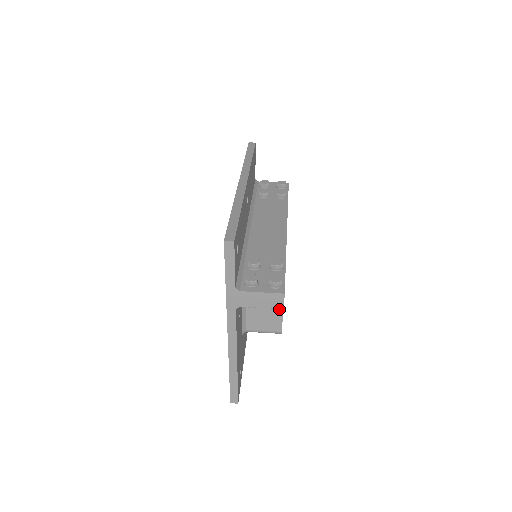
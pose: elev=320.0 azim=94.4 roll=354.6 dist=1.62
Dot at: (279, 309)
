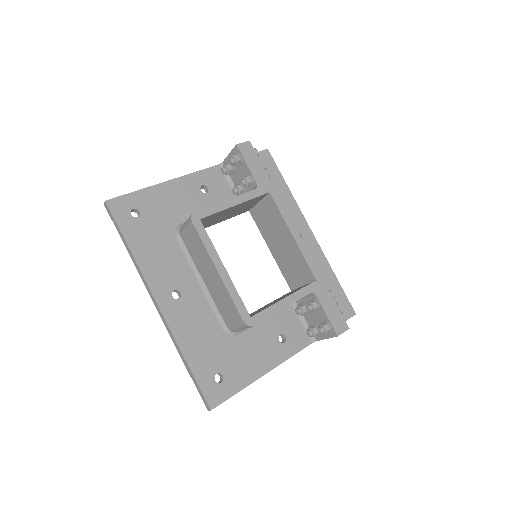
Dot at: (222, 203)
